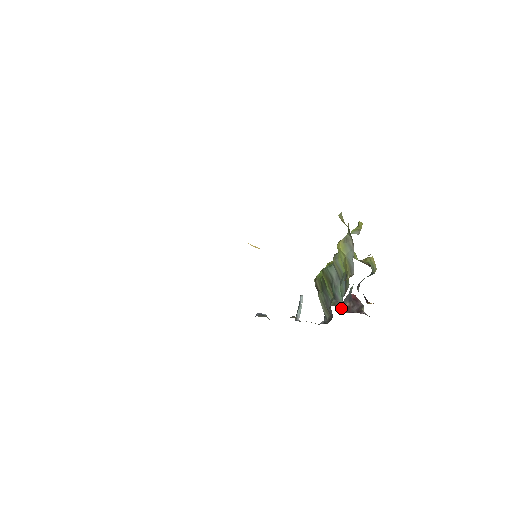
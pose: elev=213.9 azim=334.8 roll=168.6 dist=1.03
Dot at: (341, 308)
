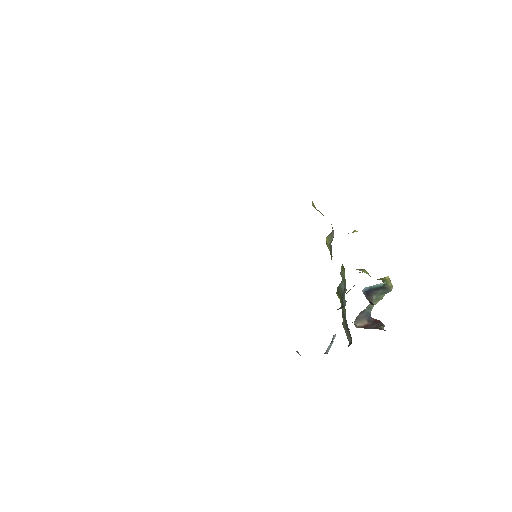
Dot at: (357, 324)
